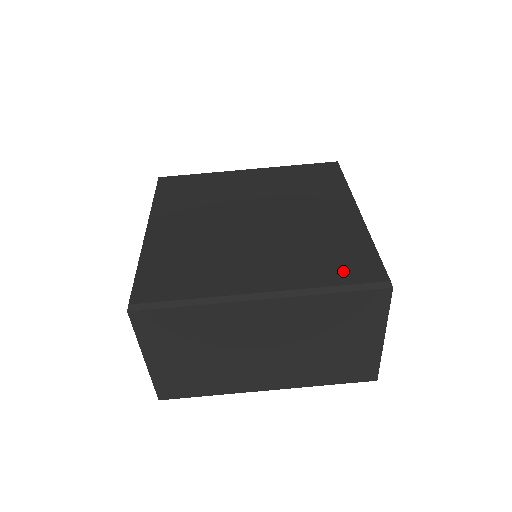
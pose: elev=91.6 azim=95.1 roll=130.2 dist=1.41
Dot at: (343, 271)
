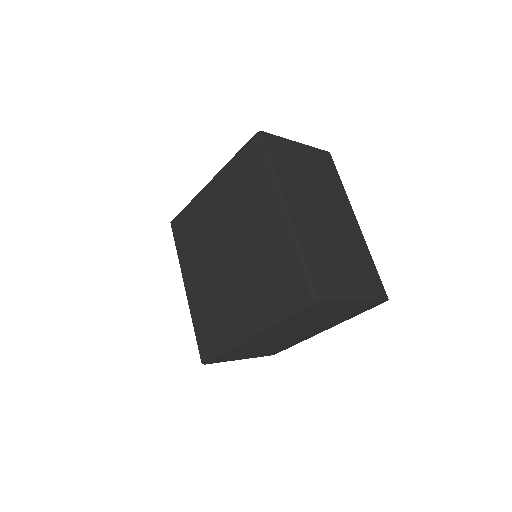
Dot at: (285, 299)
